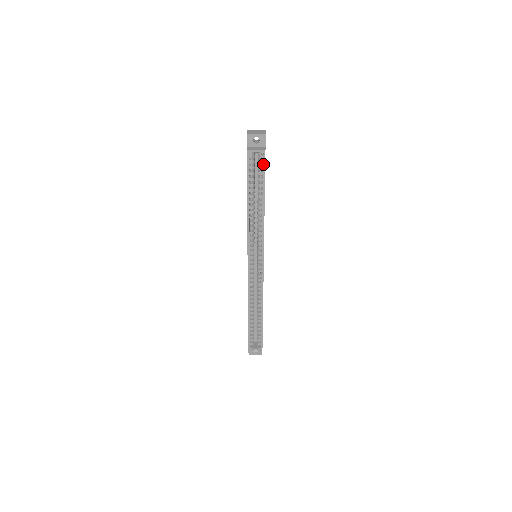
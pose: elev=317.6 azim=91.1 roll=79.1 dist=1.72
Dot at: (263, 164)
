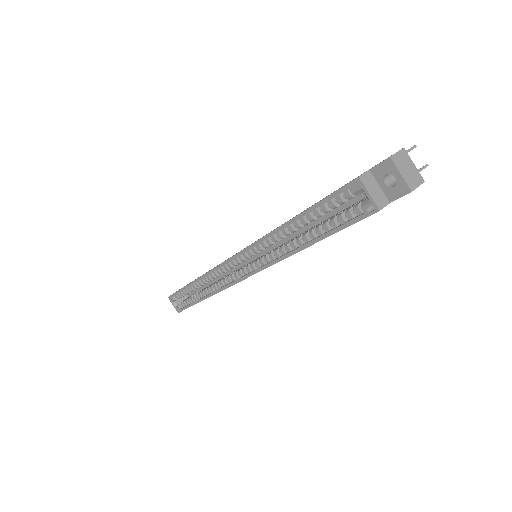
Dot at: (356, 218)
